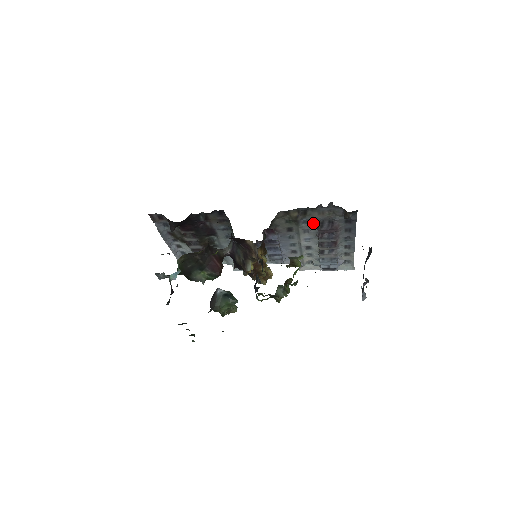
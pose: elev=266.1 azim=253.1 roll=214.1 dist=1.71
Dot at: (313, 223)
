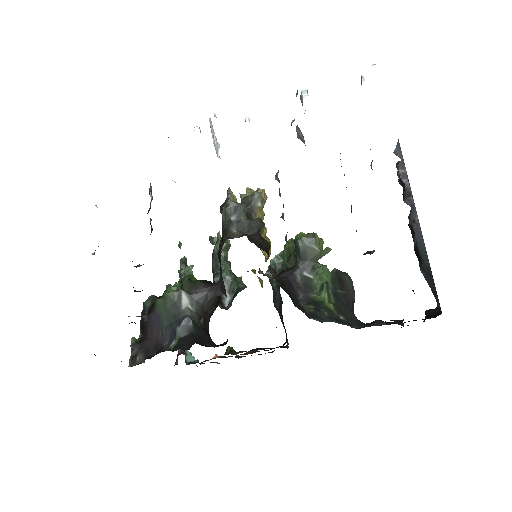
Dot at: occluded
